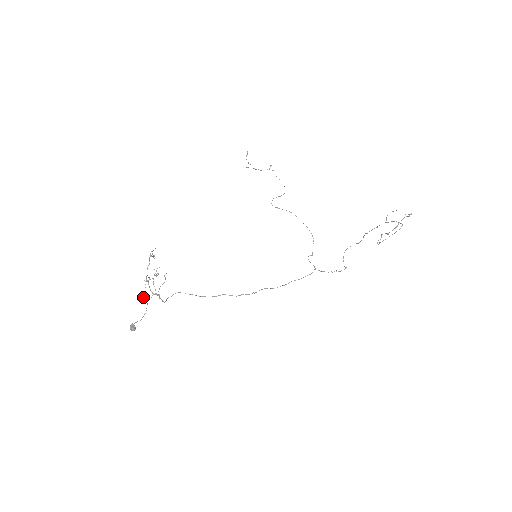
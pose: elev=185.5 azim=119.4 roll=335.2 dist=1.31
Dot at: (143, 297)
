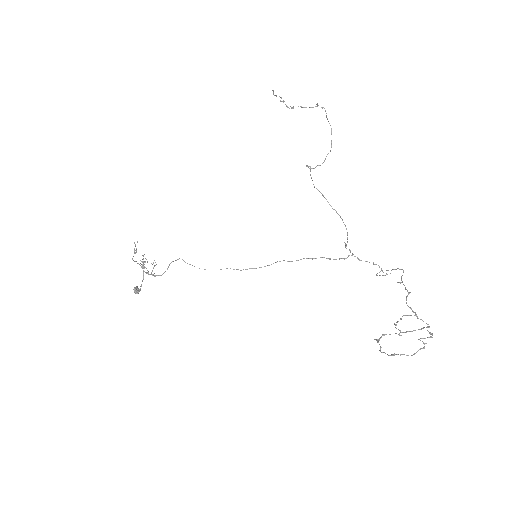
Dot at: occluded
